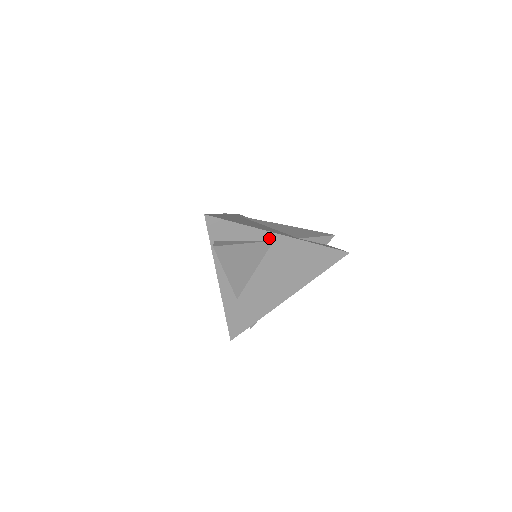
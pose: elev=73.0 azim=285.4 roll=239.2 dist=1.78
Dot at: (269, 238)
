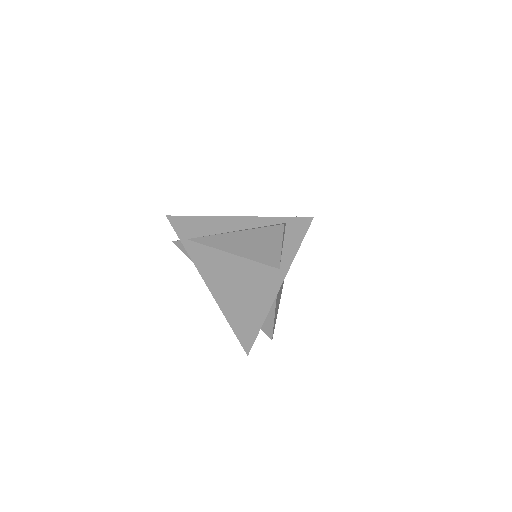
Dot at: occluded
